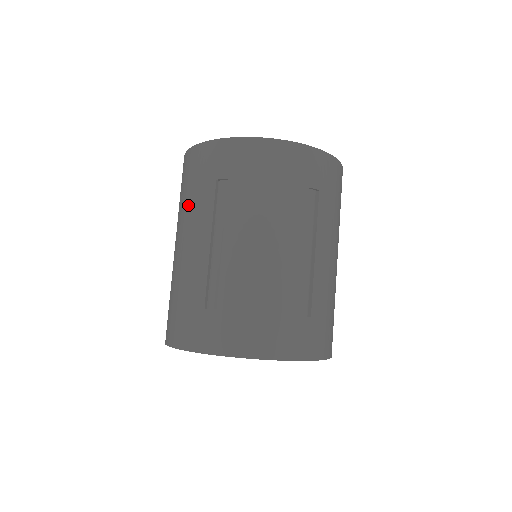
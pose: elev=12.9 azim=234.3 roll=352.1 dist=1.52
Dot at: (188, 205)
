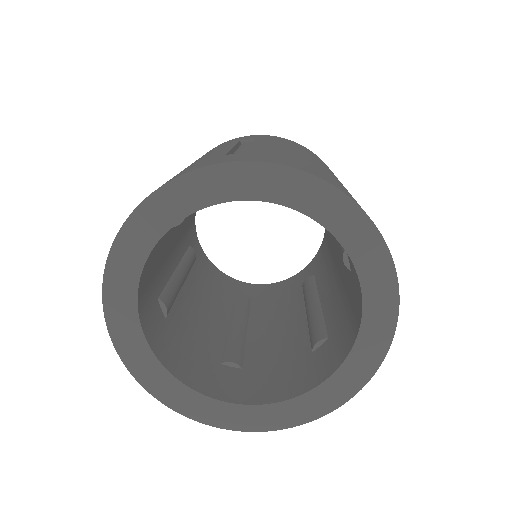
Dot at: occluded
